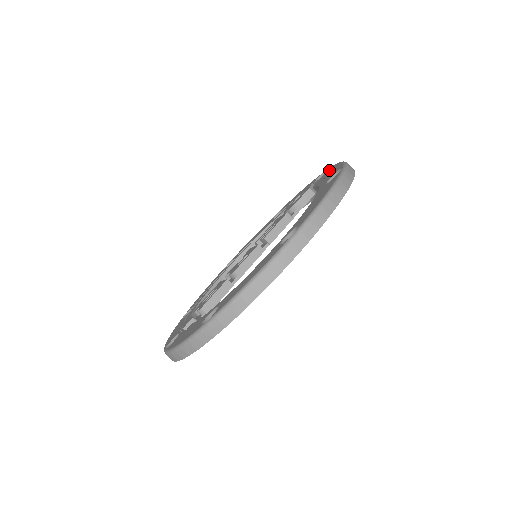
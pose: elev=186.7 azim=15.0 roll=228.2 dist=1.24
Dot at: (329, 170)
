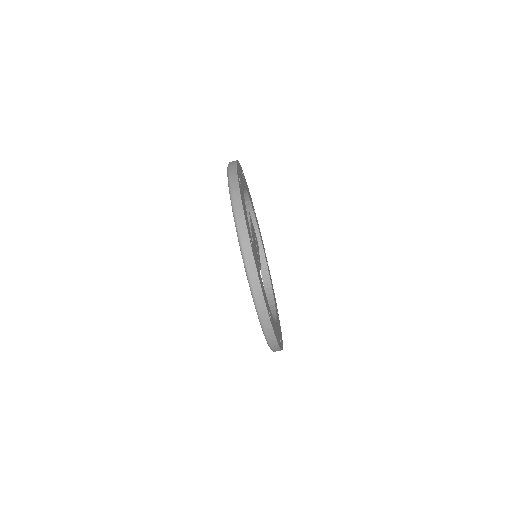
Dot at: occluded
